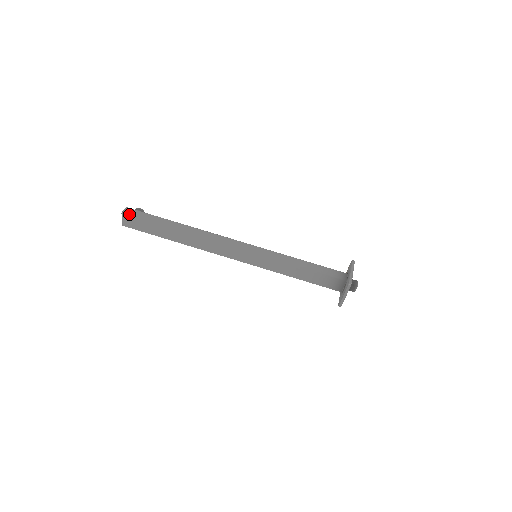
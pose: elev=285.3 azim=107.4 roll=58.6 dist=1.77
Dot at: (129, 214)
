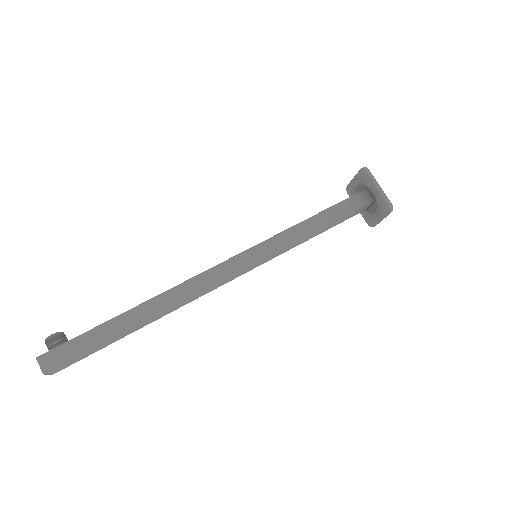
Dot at: (55, 365)
